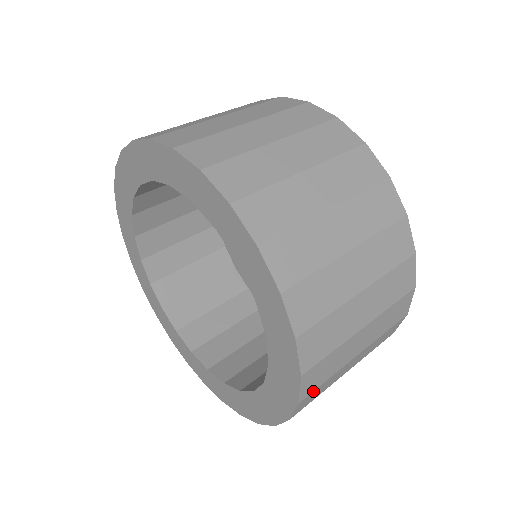
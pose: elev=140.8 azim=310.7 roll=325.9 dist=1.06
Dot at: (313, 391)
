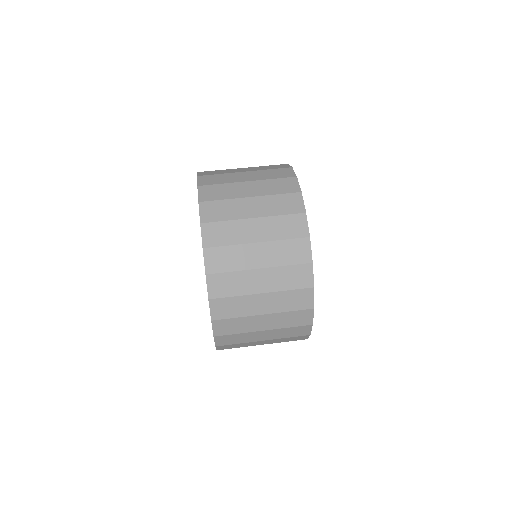
Dot at: occluded
